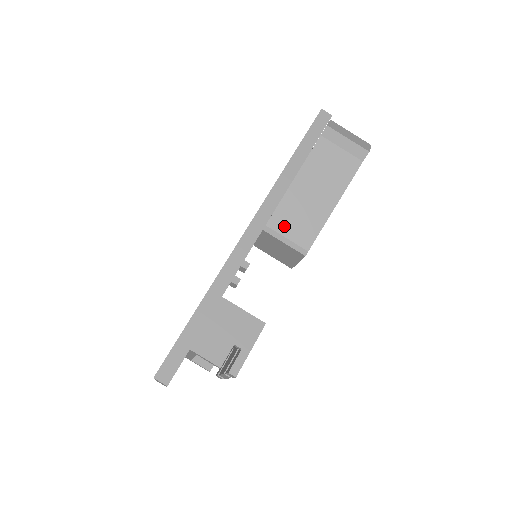
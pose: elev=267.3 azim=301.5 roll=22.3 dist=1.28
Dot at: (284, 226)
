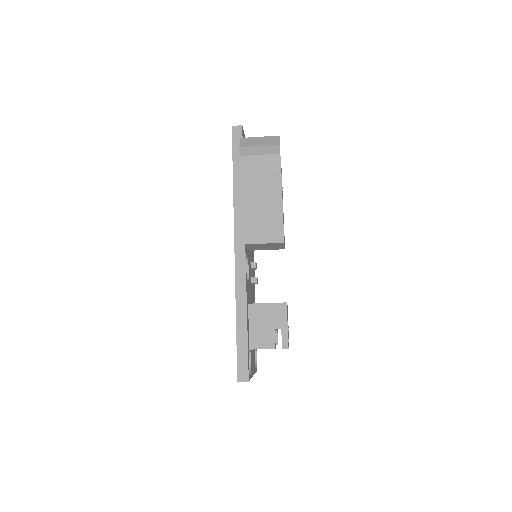
Dot at: (257, 232)
